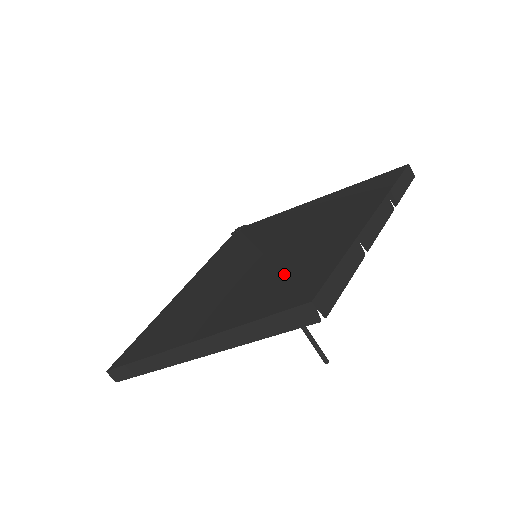
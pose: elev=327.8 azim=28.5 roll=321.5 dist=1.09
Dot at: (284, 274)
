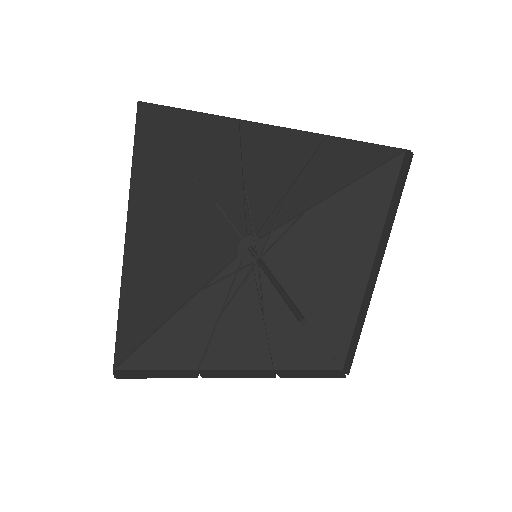
Dot at: (173, 147)
